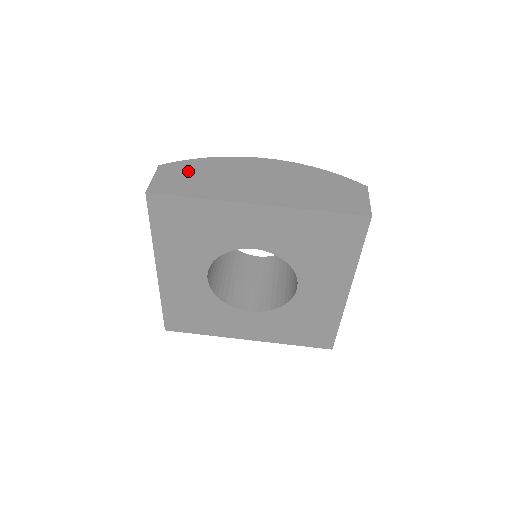
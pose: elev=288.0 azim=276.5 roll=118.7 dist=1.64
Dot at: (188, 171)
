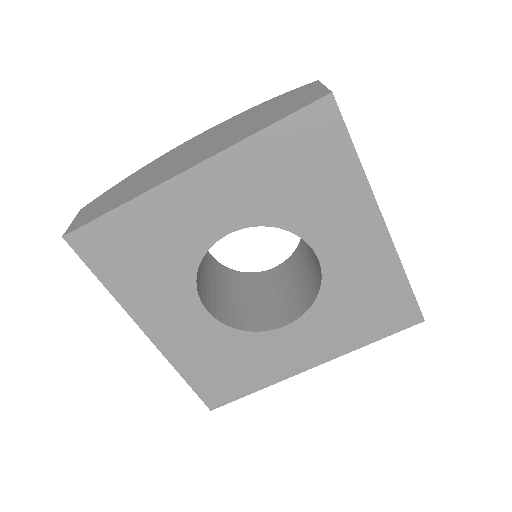
Dot at: (111, 194)
